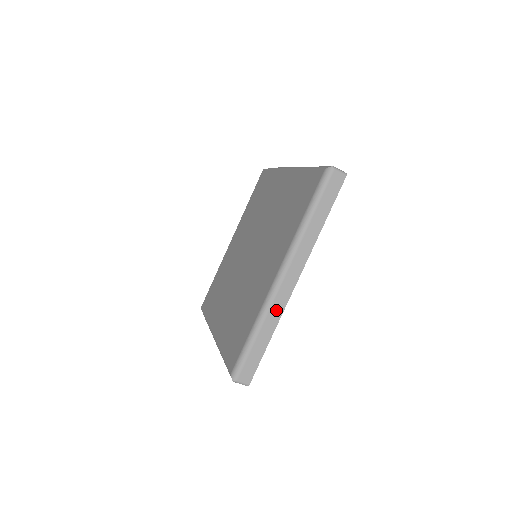
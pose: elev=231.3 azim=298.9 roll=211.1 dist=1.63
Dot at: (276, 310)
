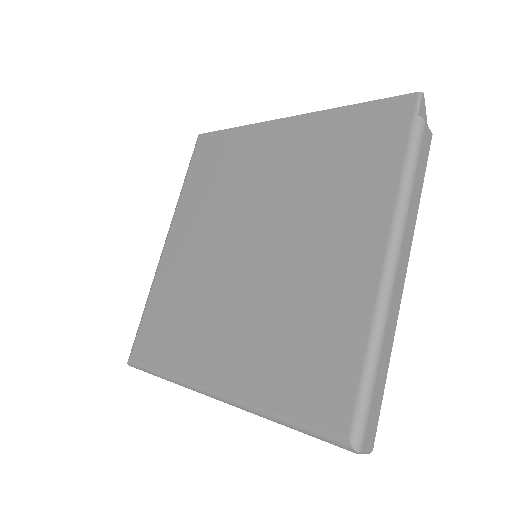
Dot at: occluded
